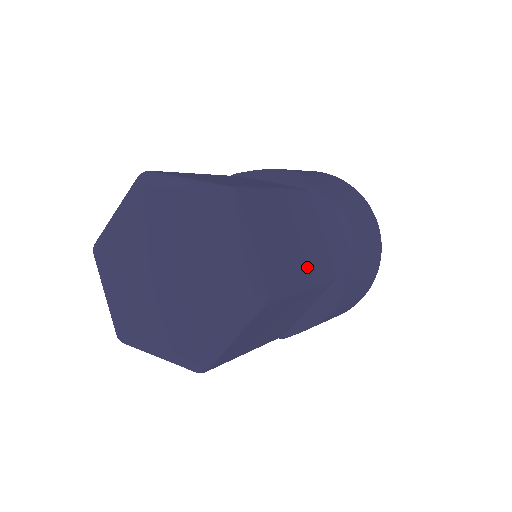
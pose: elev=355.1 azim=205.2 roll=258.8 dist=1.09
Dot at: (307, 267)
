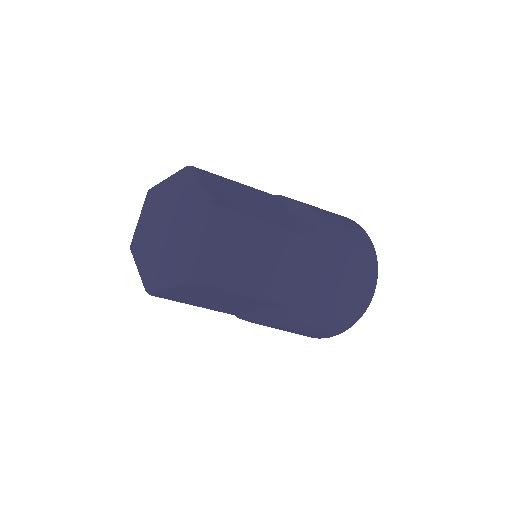
Dot at: (265, 216)
